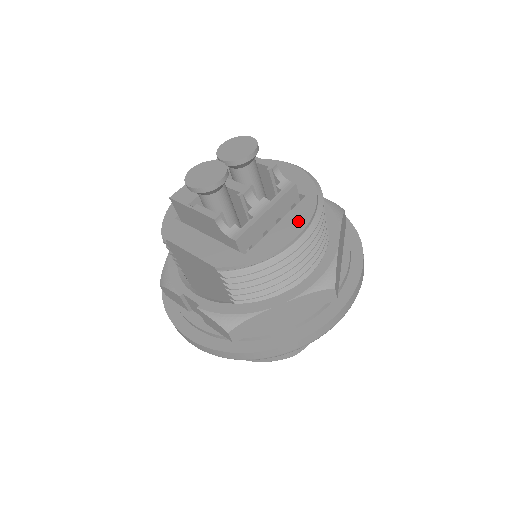
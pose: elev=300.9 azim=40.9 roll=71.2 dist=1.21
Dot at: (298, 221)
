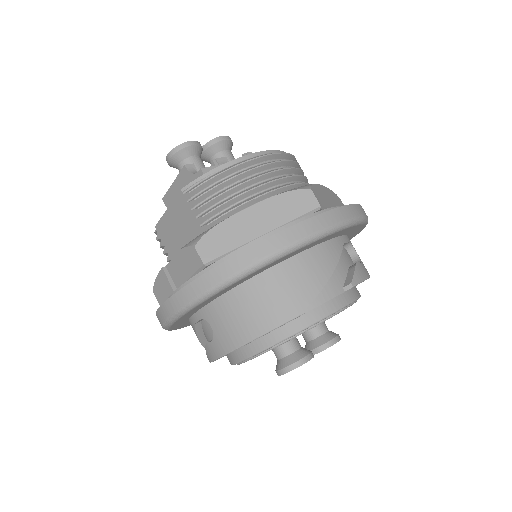
Dot at: occluded
